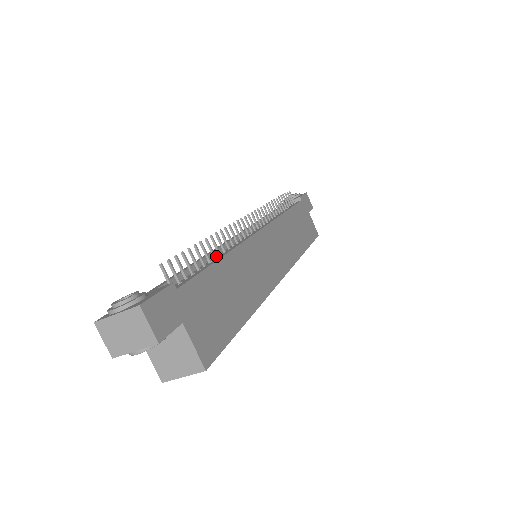
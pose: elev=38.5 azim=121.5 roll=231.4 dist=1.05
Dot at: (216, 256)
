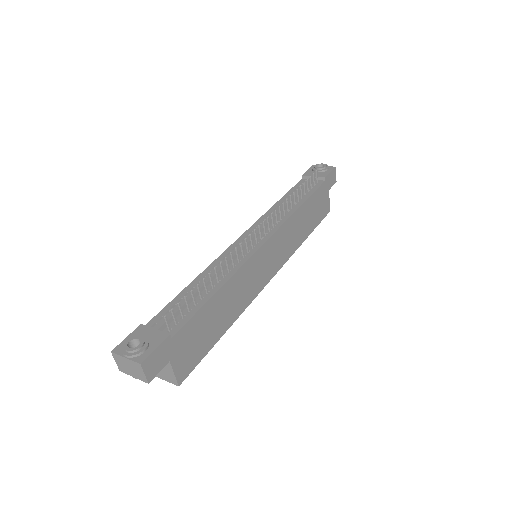
Dot at: (216, 279)
